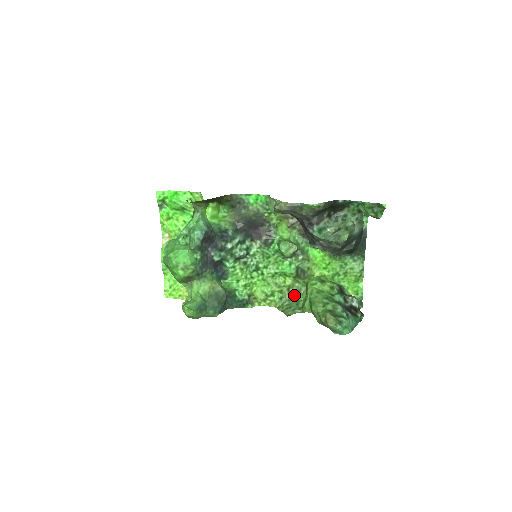
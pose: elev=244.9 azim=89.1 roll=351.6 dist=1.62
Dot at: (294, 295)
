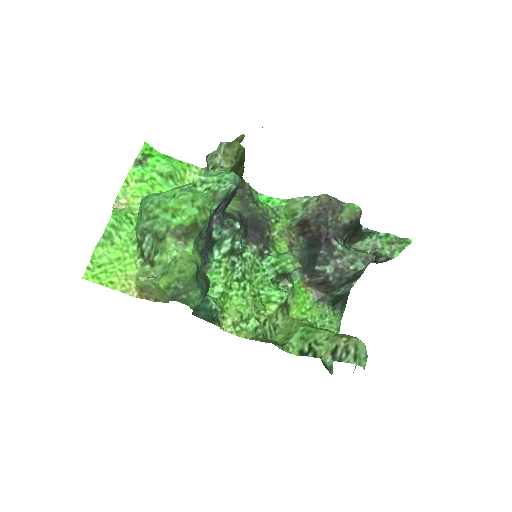
Dot at: (268, 332)
